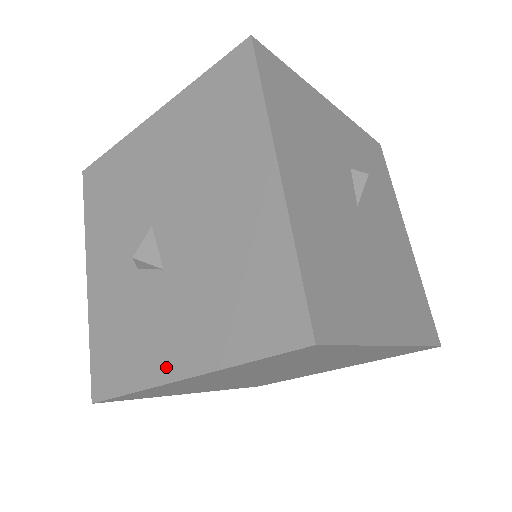
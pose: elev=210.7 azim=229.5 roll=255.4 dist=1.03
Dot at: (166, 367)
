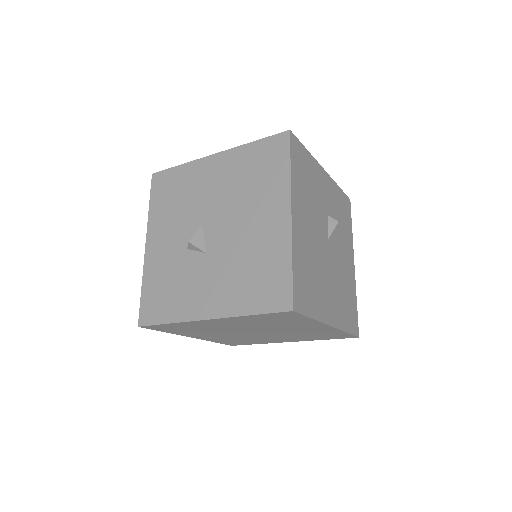
Dot at: (198, 311)
